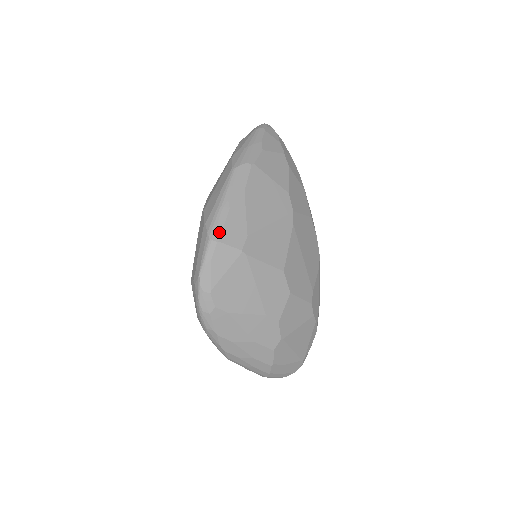
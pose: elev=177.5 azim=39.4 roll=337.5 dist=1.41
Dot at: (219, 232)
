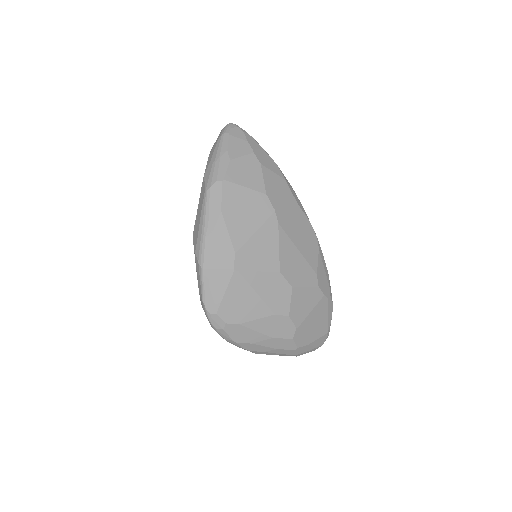
Dot at: (208, 259)
